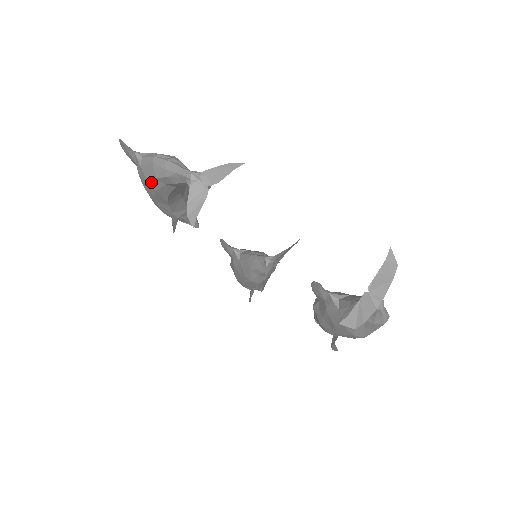
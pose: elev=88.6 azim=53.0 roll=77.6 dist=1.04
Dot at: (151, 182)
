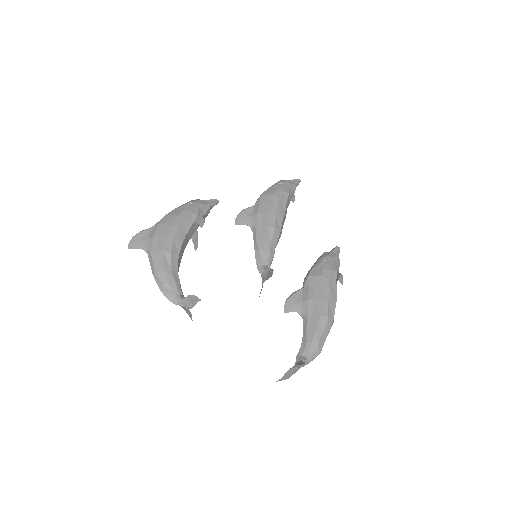
Dot at: occluded
